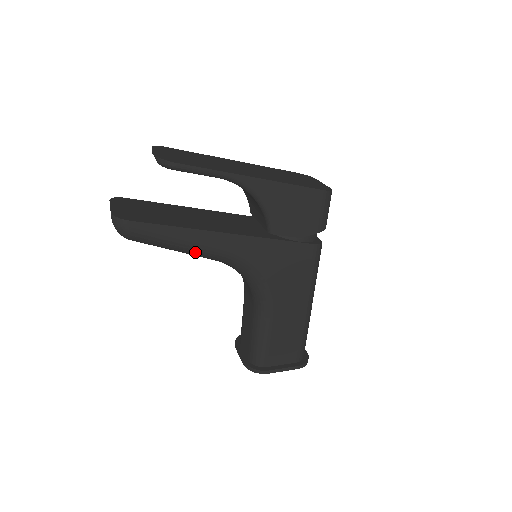
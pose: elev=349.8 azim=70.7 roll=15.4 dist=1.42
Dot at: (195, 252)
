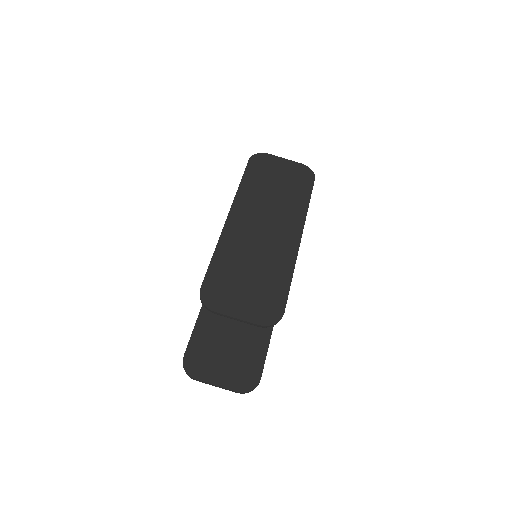
Dot at: occluded
